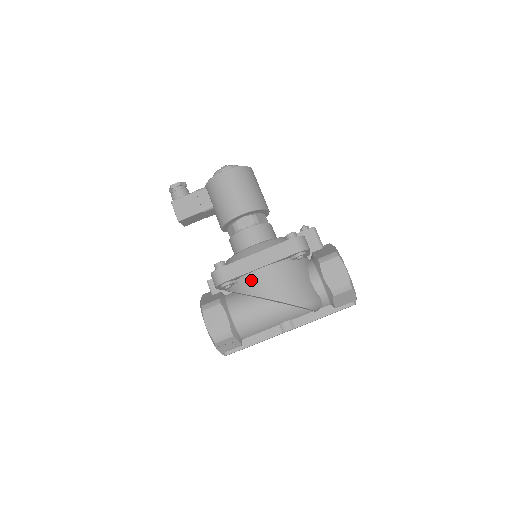
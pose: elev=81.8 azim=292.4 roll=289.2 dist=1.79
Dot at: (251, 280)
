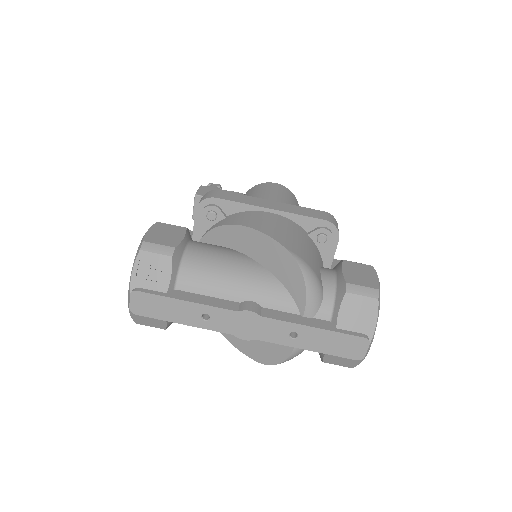
Dot at: (248, 215)
